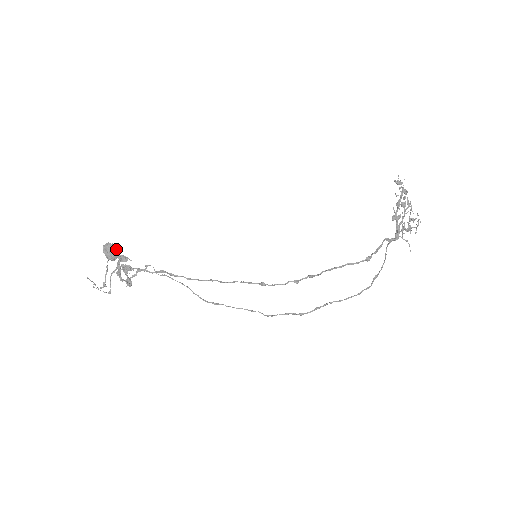
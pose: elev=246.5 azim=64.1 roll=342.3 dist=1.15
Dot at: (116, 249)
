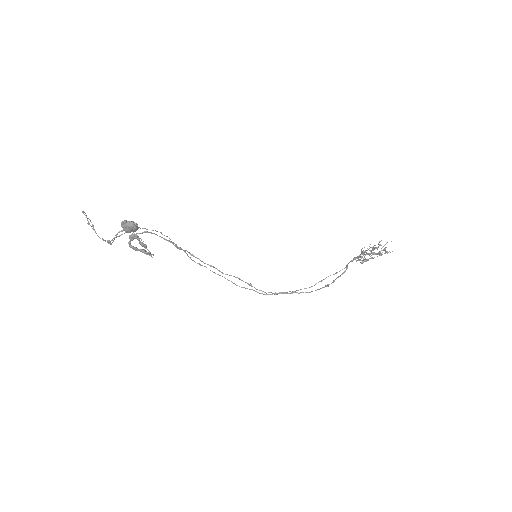
Dot at: (137, 228)
